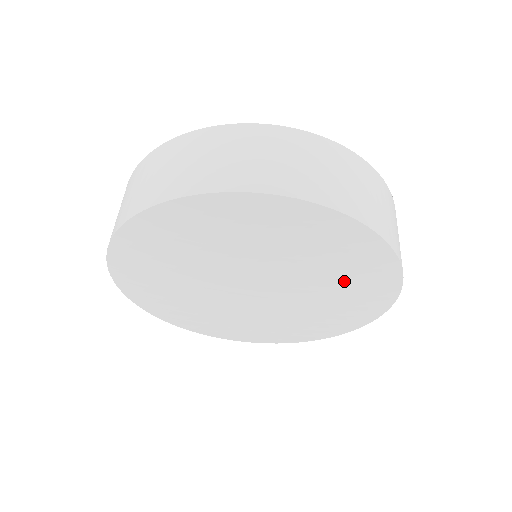
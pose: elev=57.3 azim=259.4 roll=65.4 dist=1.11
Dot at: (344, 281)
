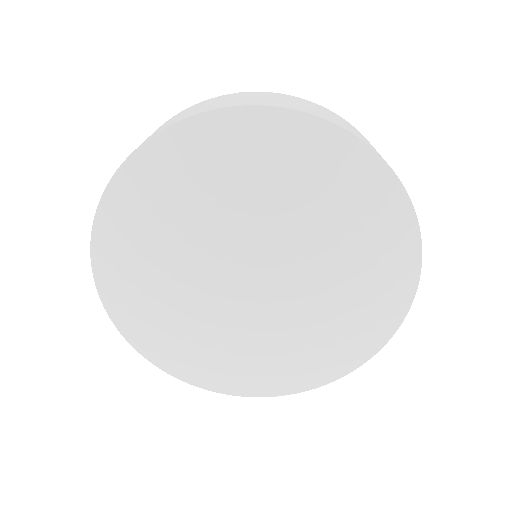
Dot at: (351, 232)
